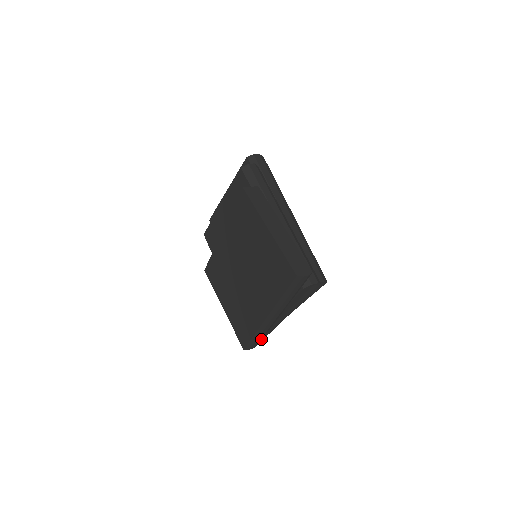
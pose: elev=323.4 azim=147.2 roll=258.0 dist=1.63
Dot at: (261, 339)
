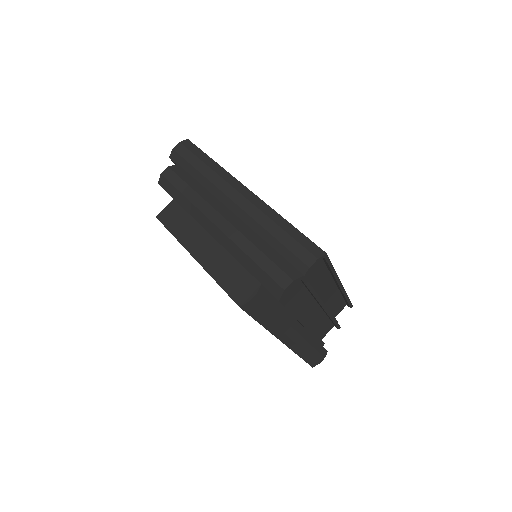
Dot at: (320, 348)
